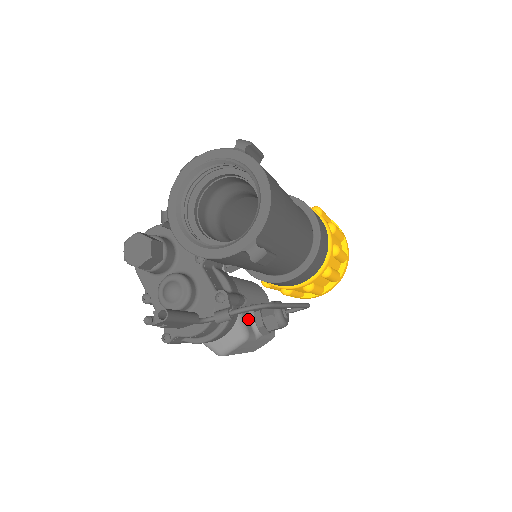
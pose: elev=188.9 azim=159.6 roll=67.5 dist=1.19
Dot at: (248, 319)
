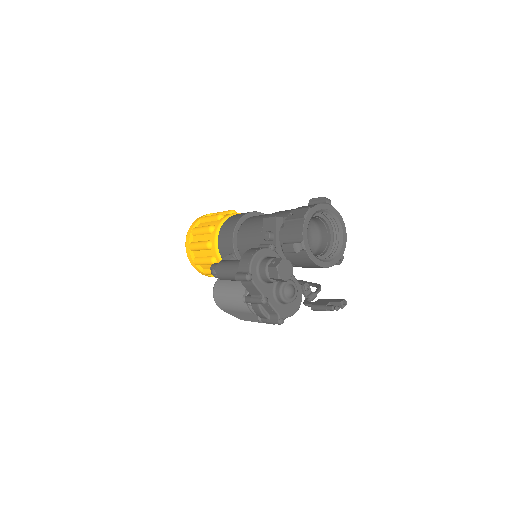
Dot at: occluded
